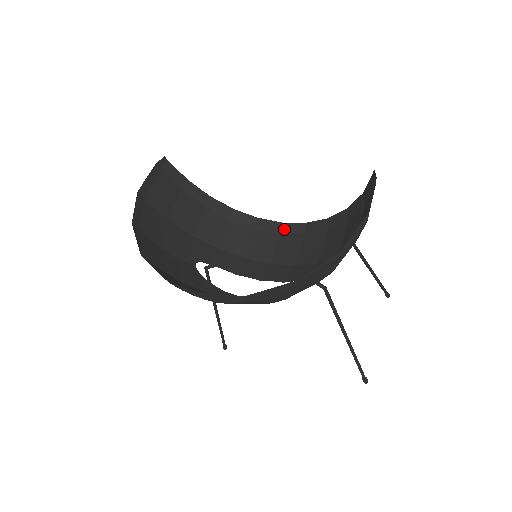
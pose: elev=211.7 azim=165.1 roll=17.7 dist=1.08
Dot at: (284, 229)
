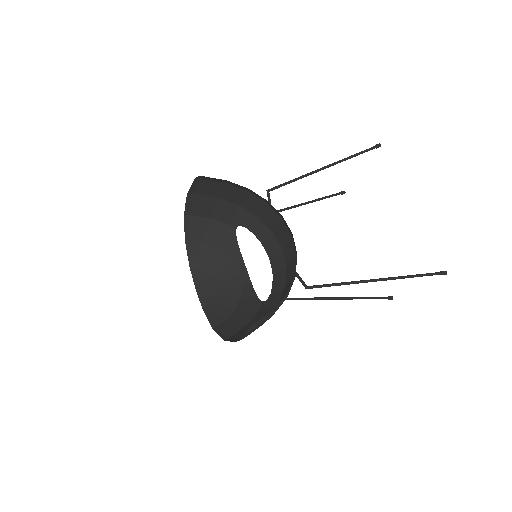
Dot at: (293, 238)
